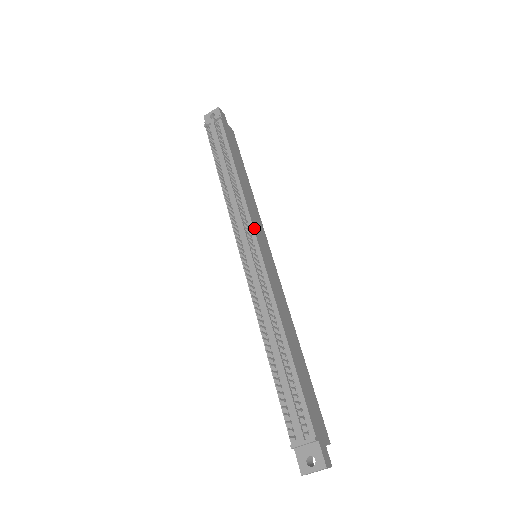
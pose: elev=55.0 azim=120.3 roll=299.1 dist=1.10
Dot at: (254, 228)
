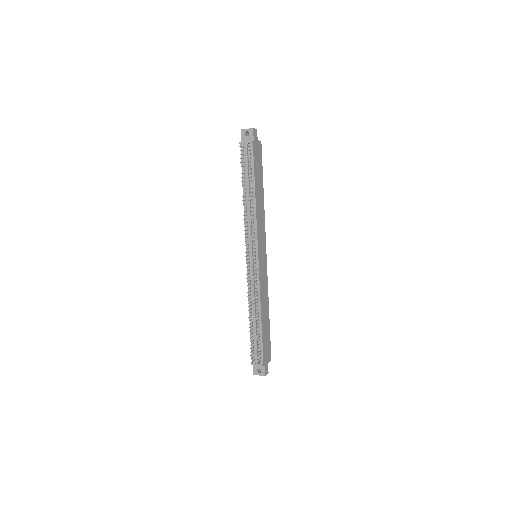
Dot at: (258, 243)
